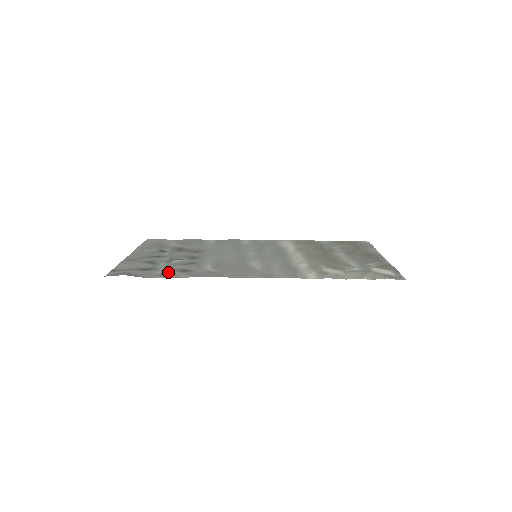
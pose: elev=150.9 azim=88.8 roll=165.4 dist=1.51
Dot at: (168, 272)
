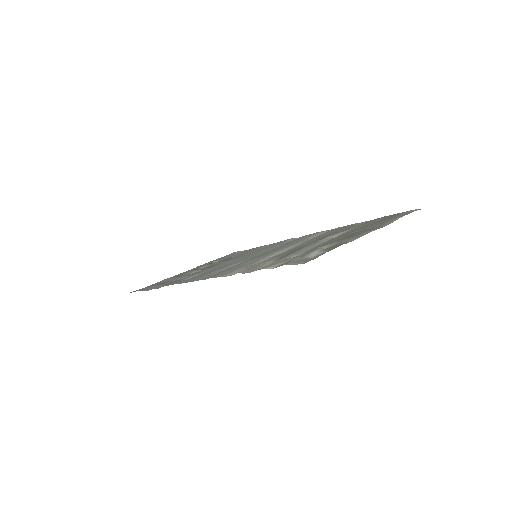
Dot at: (164, 284)
